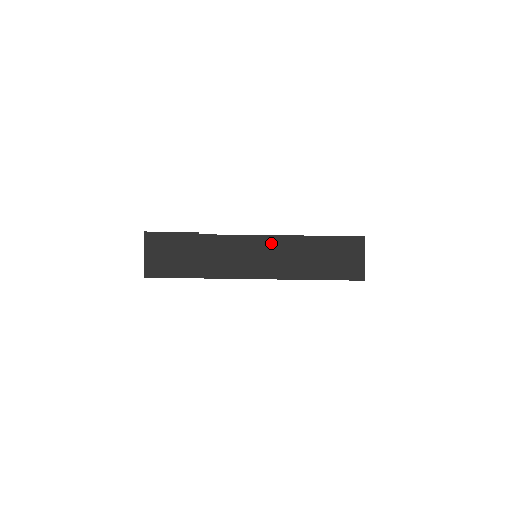
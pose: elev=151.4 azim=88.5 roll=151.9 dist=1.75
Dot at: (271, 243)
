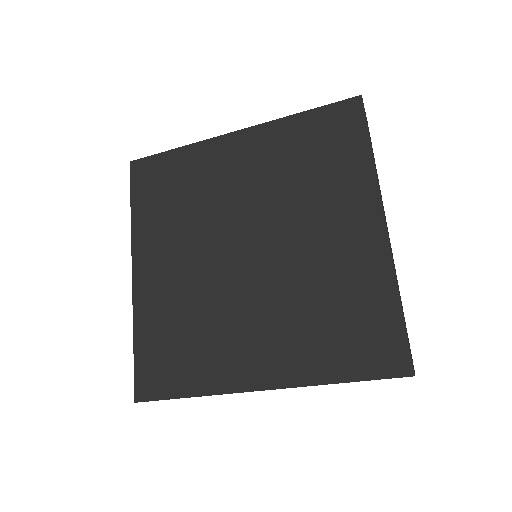
Dot at: occluded
